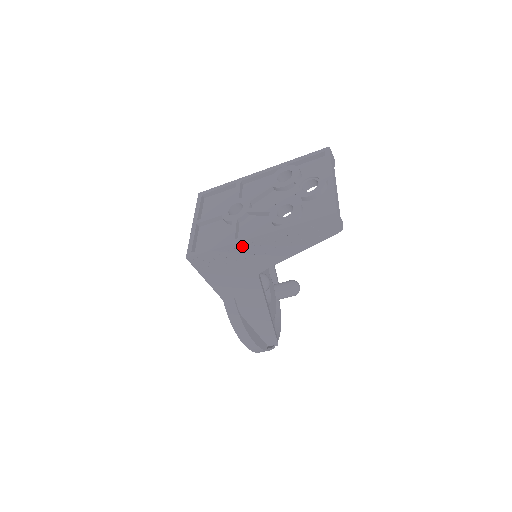
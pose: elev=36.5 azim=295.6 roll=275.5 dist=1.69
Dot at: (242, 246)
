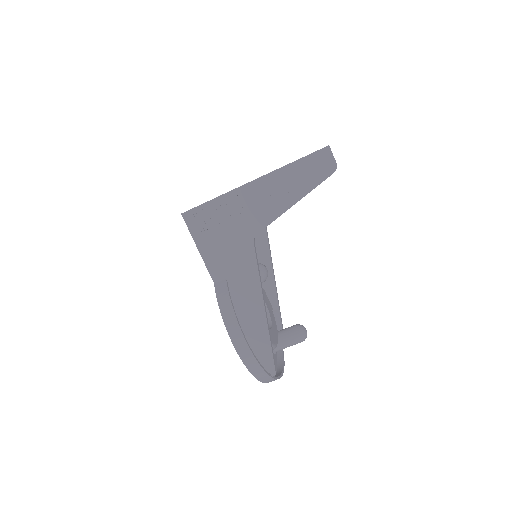
Dot at: (238, 195)
